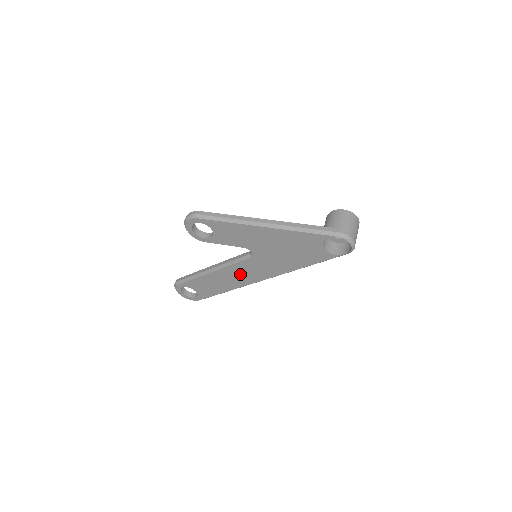
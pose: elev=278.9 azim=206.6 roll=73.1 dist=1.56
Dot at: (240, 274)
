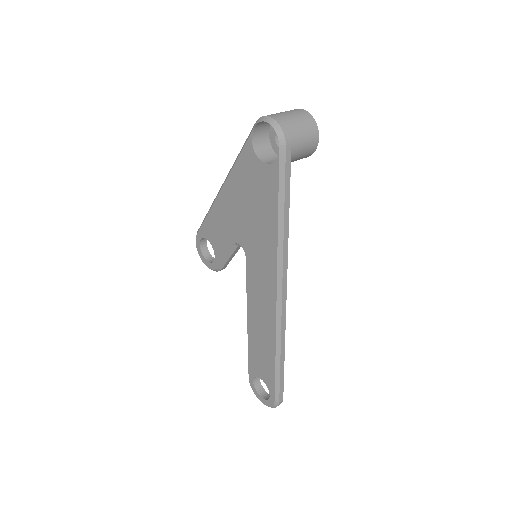
Dot at: (260, 301)
